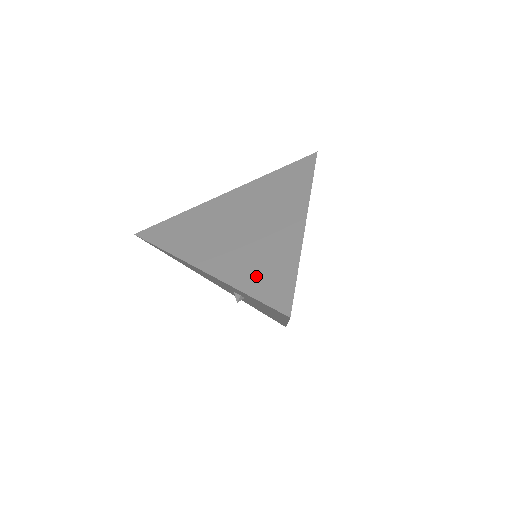
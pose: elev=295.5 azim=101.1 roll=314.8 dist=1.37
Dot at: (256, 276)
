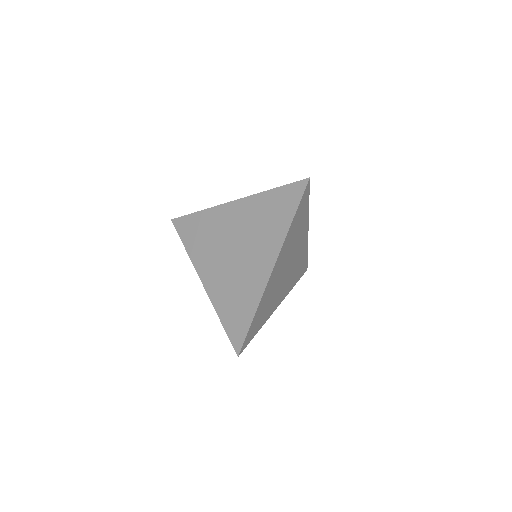
Dot at: (229, 309)
